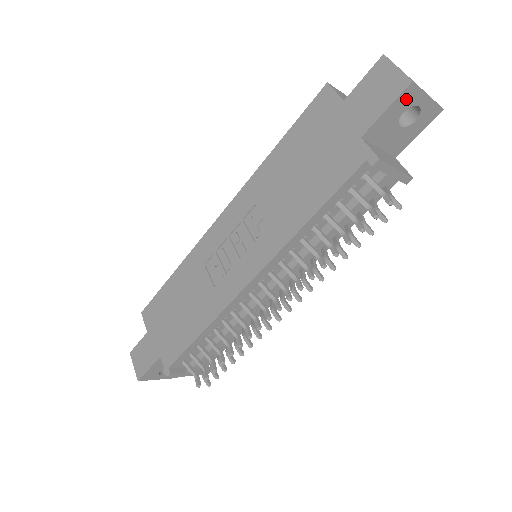
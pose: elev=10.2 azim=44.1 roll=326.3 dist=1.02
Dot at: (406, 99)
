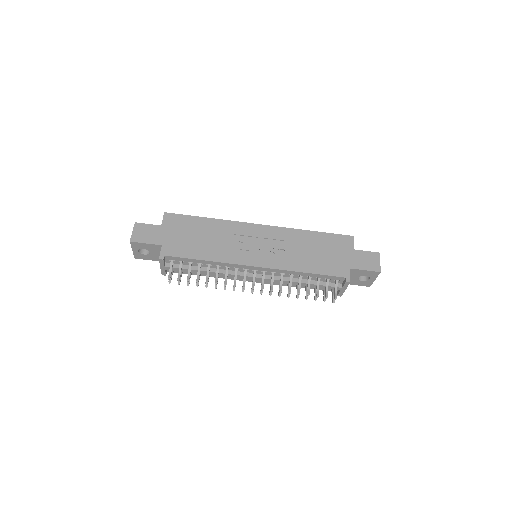
Dot at: (372, 274)
